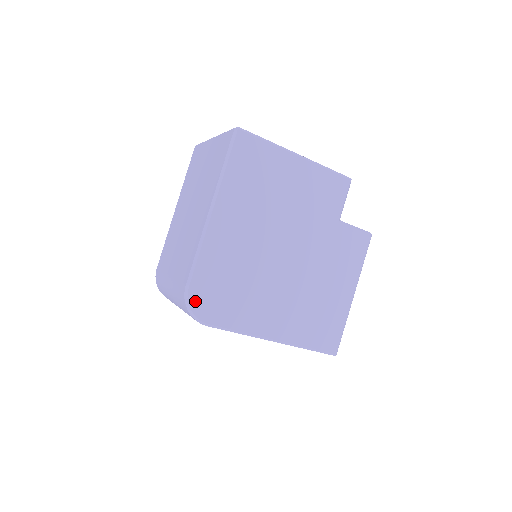
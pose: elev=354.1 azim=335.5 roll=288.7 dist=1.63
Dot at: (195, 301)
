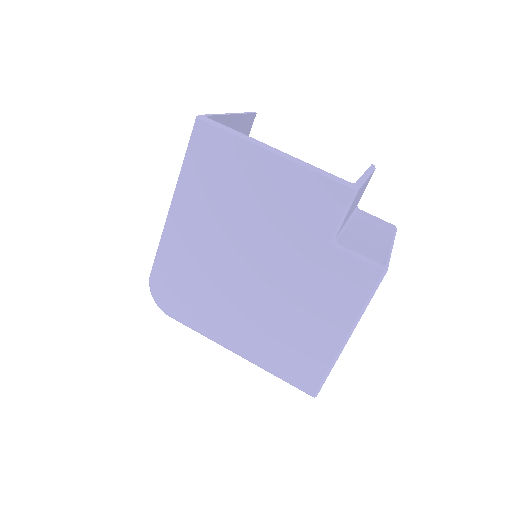
Dot at: (157, 291)
